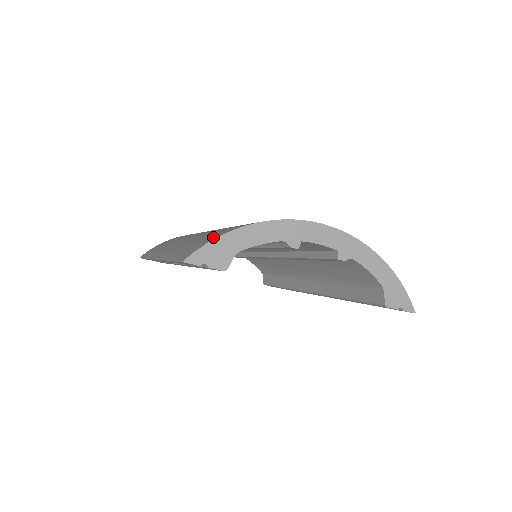
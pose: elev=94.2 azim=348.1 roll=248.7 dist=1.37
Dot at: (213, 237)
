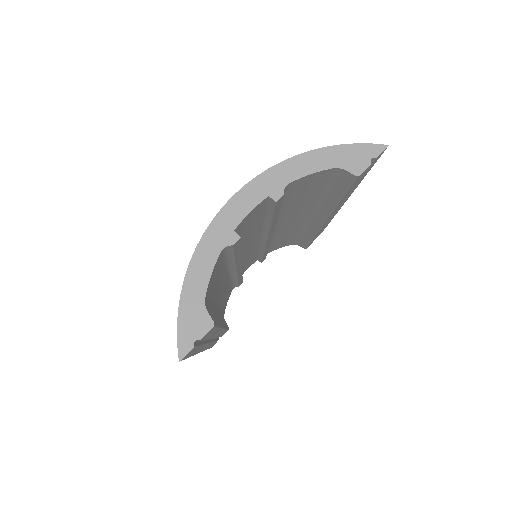
Dot at: occluded
